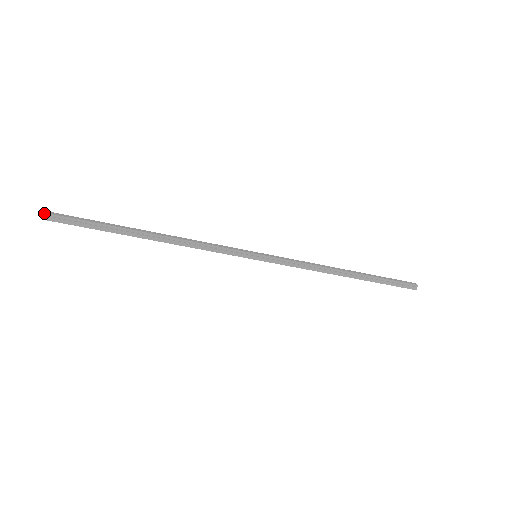
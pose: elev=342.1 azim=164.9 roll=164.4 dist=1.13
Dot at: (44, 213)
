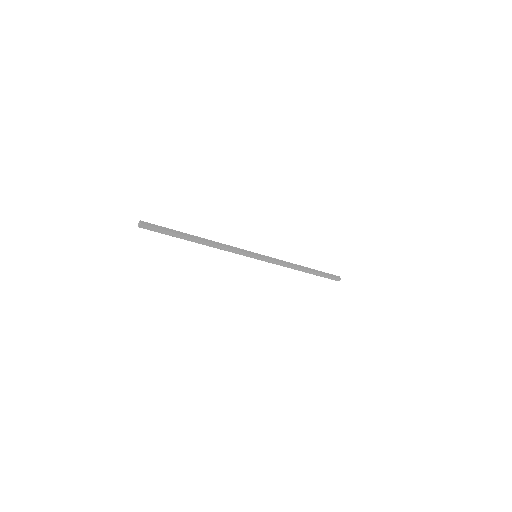
Dot at: (141, 224)
